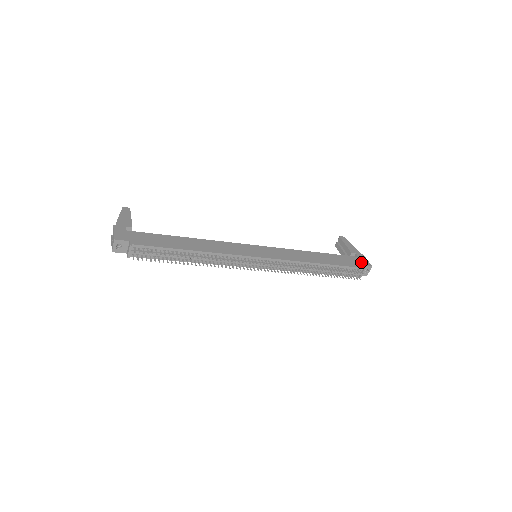
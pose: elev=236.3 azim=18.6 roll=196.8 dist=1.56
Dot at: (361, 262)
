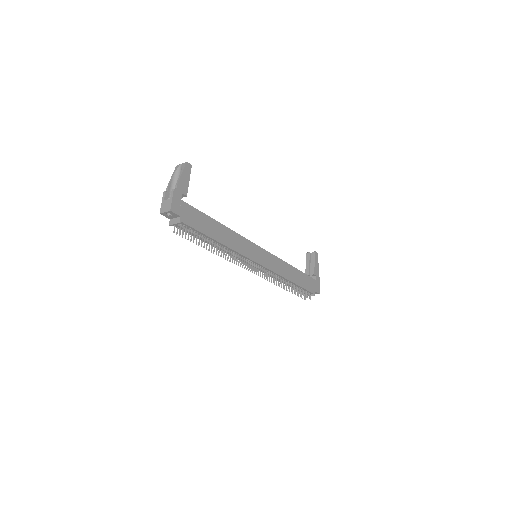
Dot at: (315, 287)
